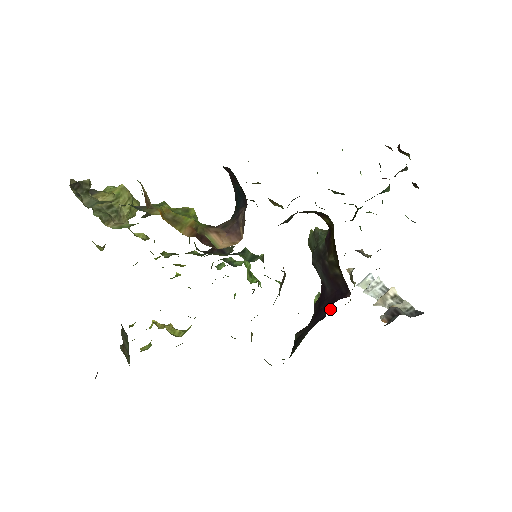
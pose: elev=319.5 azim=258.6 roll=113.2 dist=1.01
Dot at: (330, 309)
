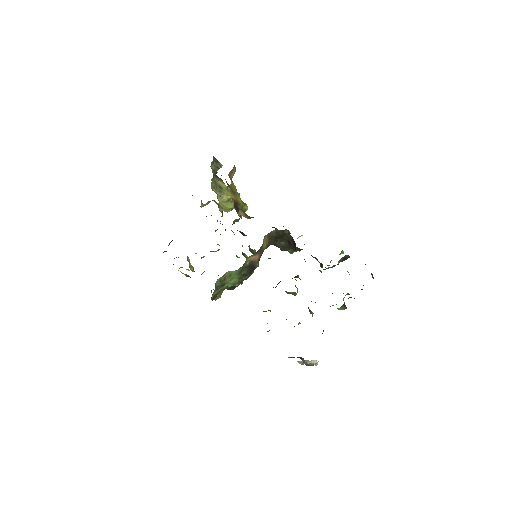
Dot at: occluded
